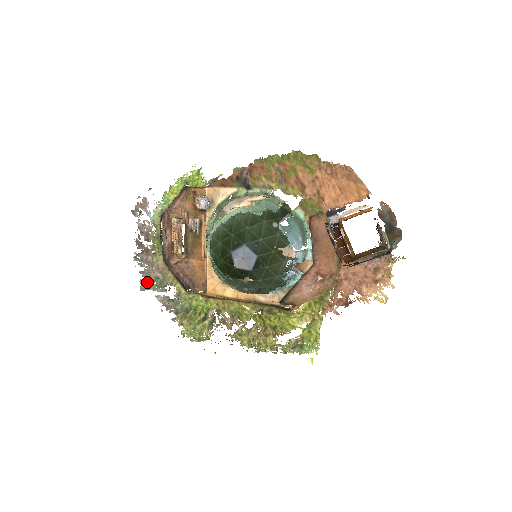
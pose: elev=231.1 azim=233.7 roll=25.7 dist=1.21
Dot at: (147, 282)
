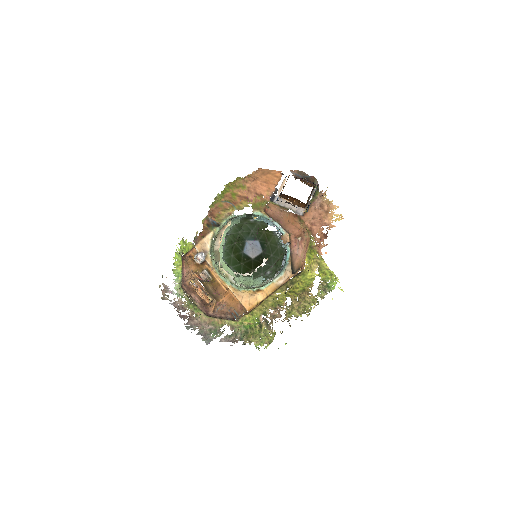
Dot at: (207, 337)
